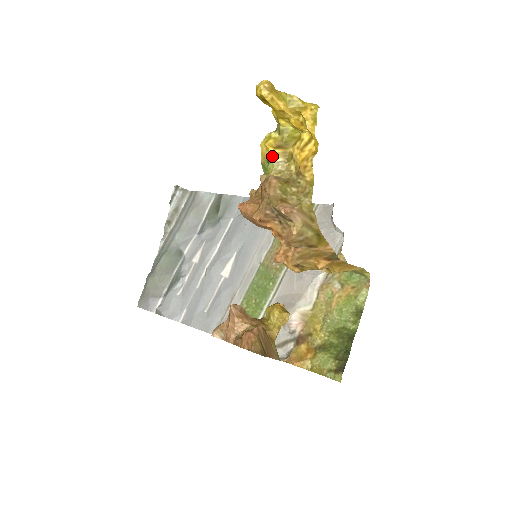
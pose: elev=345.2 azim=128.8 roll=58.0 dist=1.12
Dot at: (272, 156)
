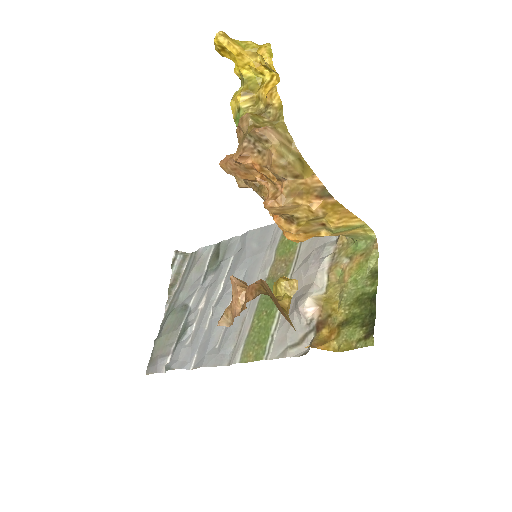
Dot at: (241, 103)
